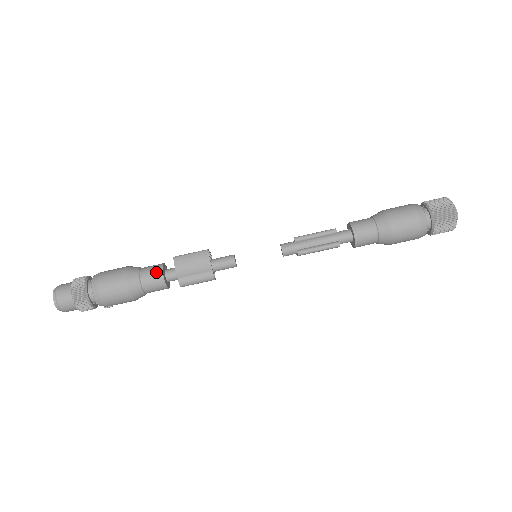
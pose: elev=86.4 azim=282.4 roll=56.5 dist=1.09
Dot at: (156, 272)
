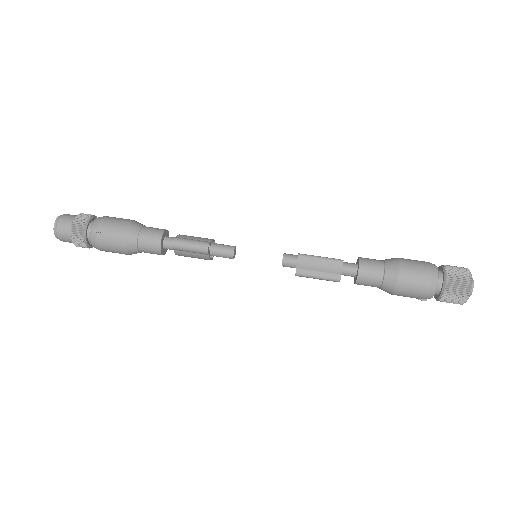
Dot at: occluded
